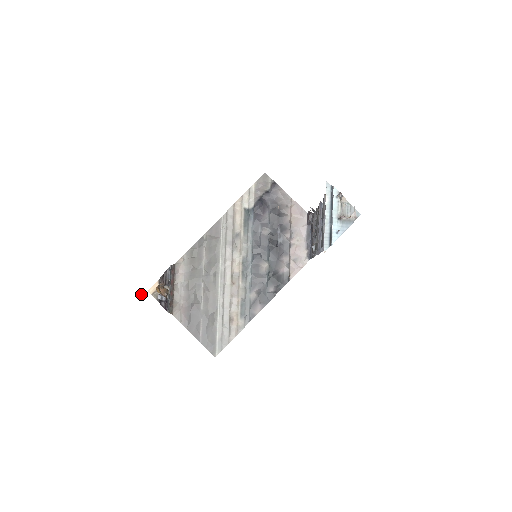
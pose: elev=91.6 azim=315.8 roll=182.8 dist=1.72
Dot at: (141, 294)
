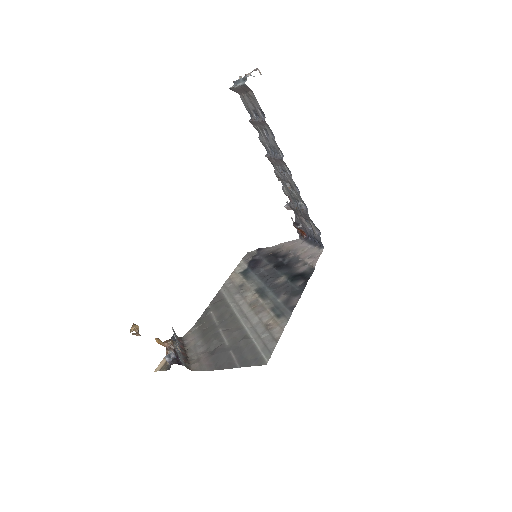
Dot at: (130, 329)
